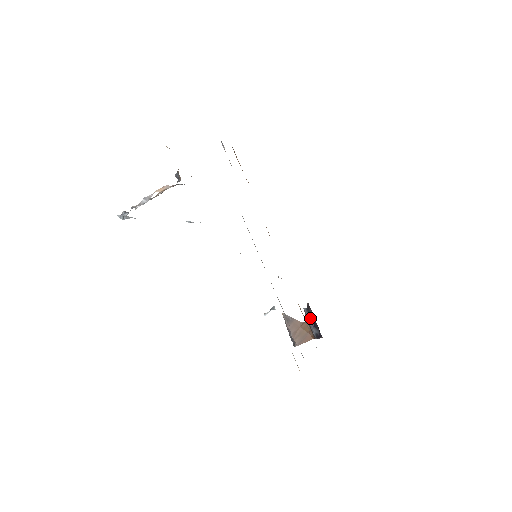
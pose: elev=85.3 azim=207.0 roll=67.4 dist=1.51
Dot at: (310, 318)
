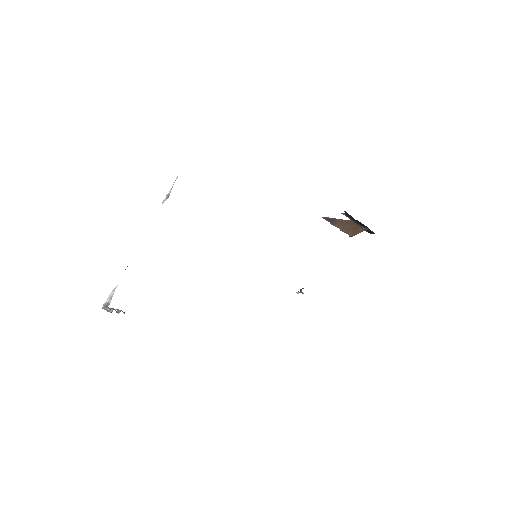
Dot at: (353, 220)
